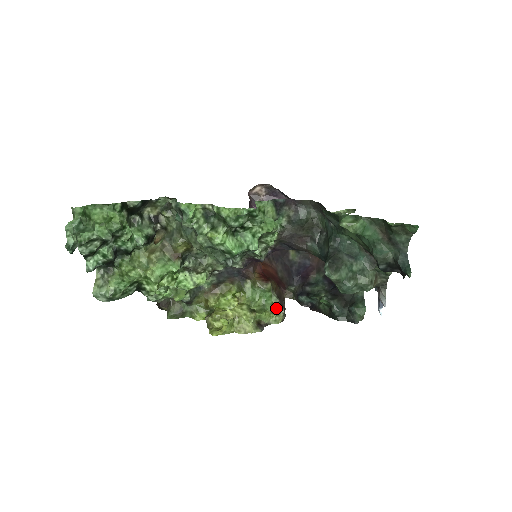
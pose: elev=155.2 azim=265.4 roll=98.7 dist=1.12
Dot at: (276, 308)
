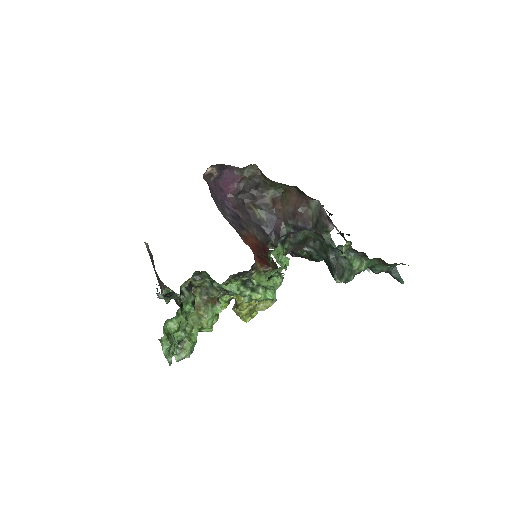
Dot at: occluded
